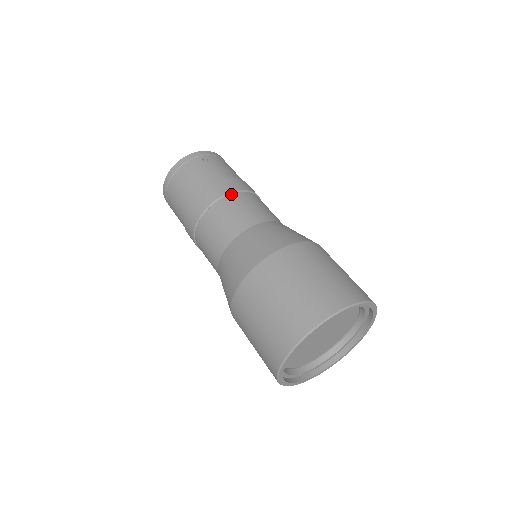
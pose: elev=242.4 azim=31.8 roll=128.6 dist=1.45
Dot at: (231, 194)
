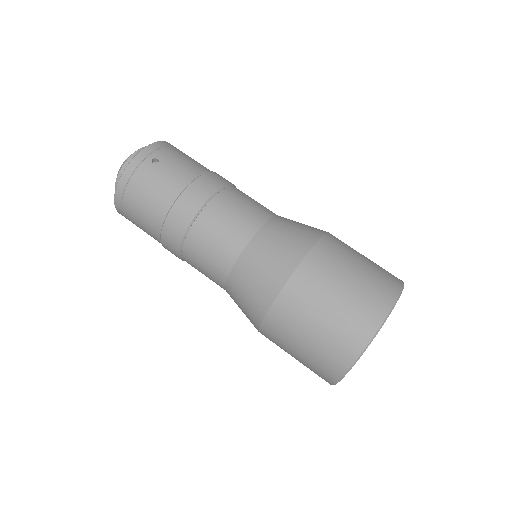
Dot at: (209, 202)
